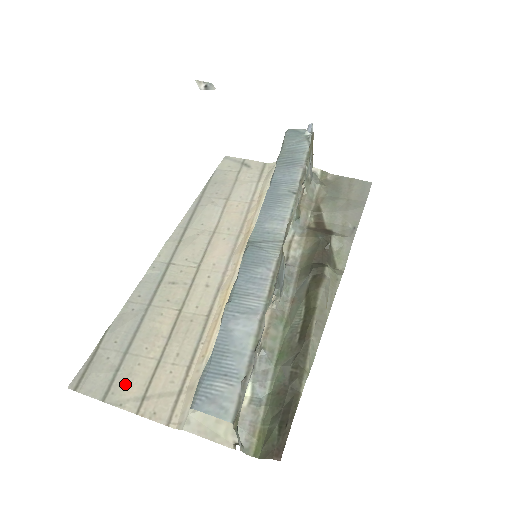
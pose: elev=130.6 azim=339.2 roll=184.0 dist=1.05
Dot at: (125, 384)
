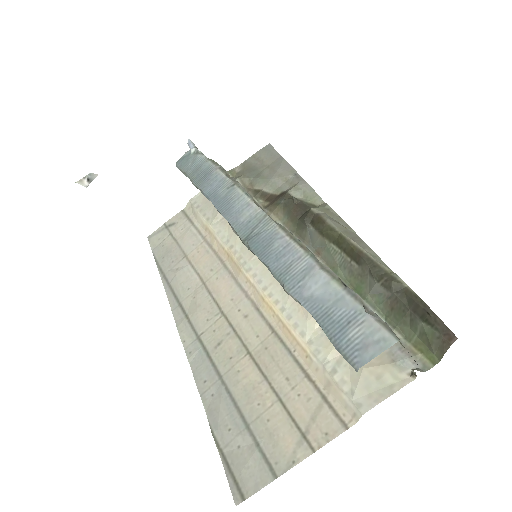
Dot at: (277, 445)
